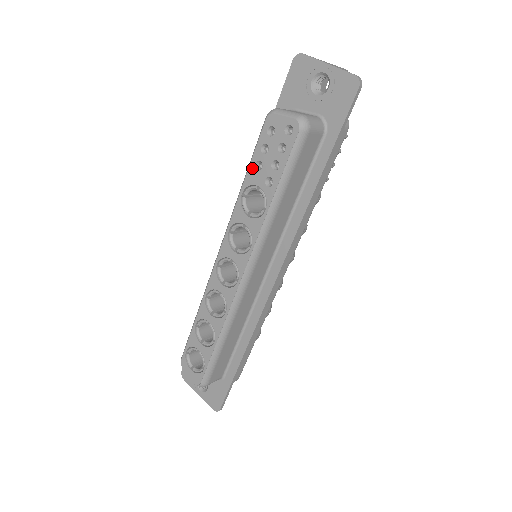
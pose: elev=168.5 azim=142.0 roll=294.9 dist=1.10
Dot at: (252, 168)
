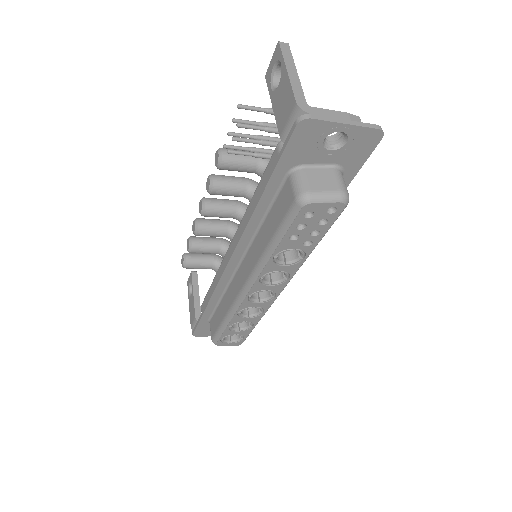
Dot at: (286, 241)
